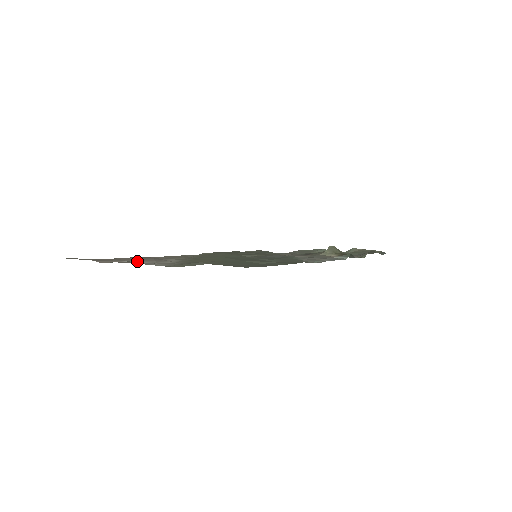
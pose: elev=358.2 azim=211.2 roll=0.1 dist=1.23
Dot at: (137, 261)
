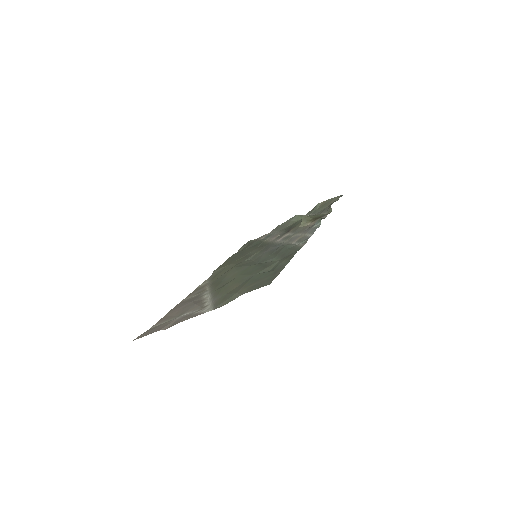
Dot at: (187, 313)
